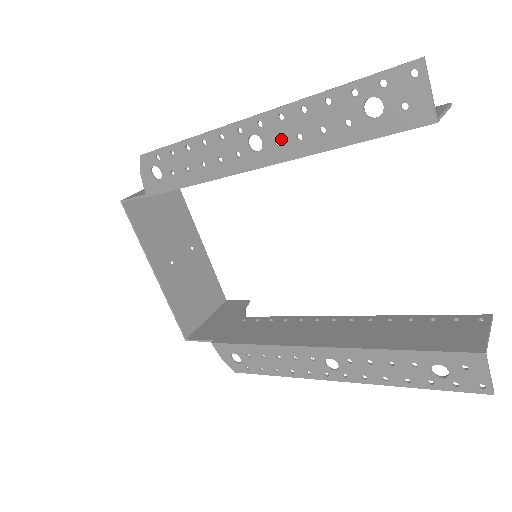
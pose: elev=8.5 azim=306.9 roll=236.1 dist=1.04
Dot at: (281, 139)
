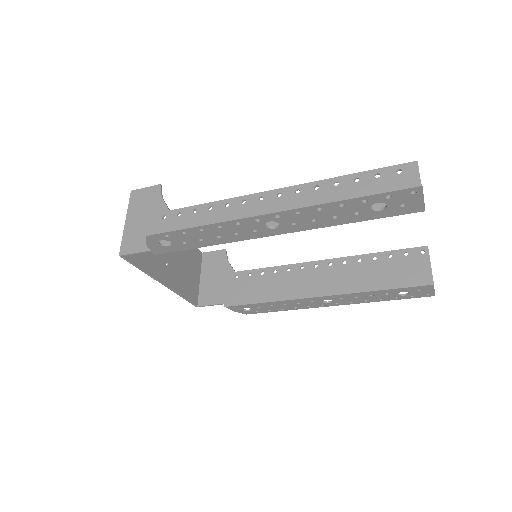
Dot at: (297, 222)
